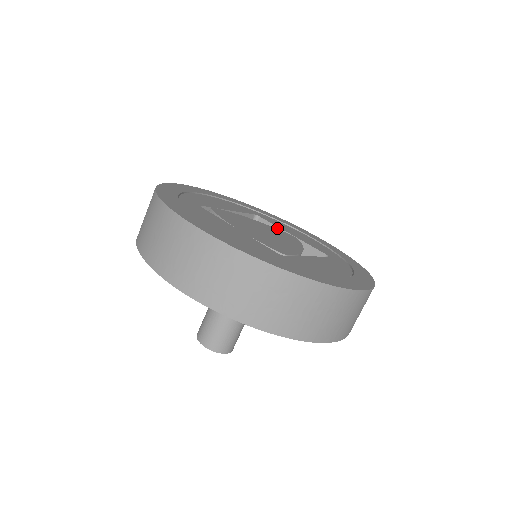
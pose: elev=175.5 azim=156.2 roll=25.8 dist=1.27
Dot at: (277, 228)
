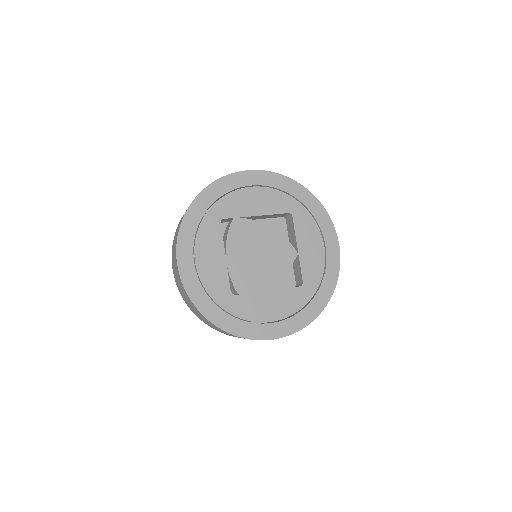
Dot at: (295, 235)
